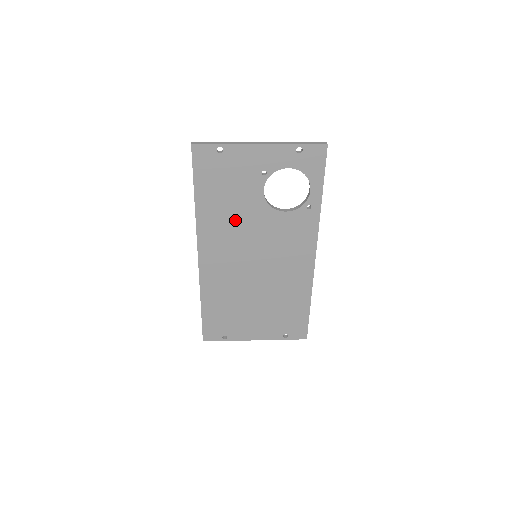
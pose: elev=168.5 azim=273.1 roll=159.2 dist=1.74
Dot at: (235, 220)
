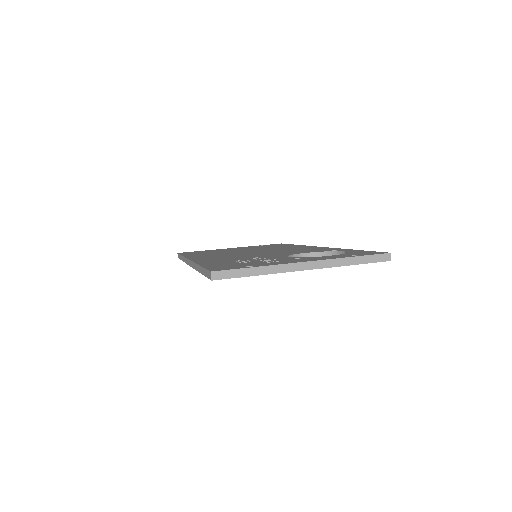
Dot at: occluded
